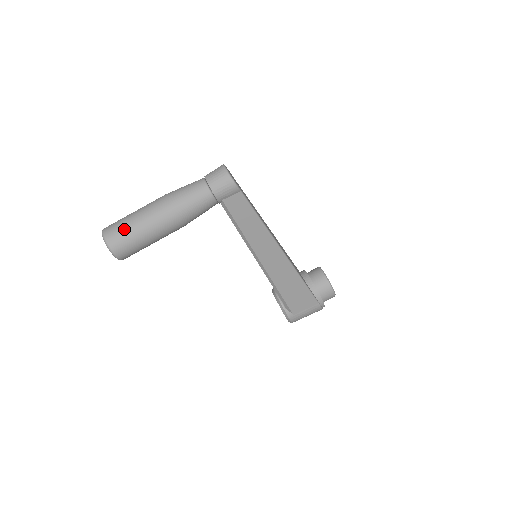
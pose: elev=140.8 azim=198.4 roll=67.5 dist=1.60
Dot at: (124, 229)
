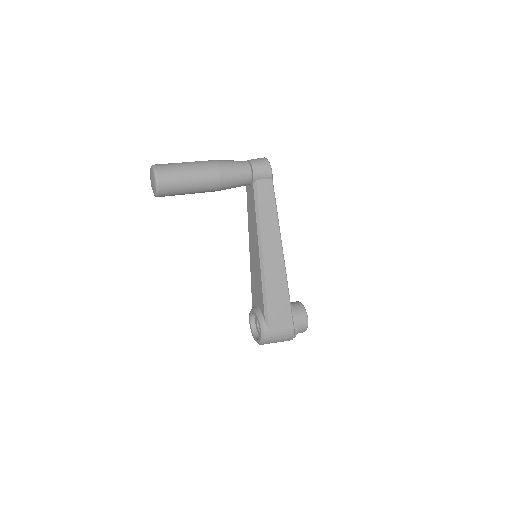
Dot at: (174, 167)
